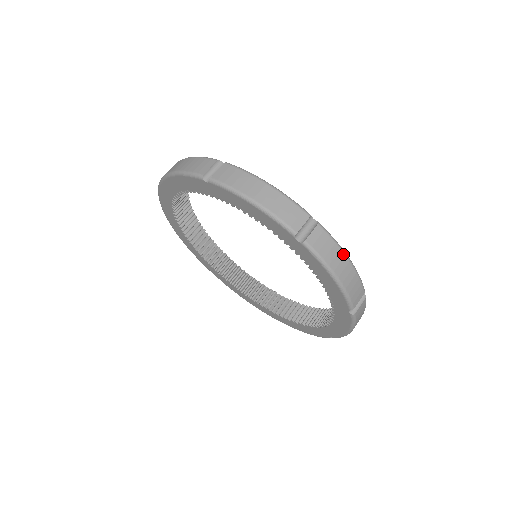
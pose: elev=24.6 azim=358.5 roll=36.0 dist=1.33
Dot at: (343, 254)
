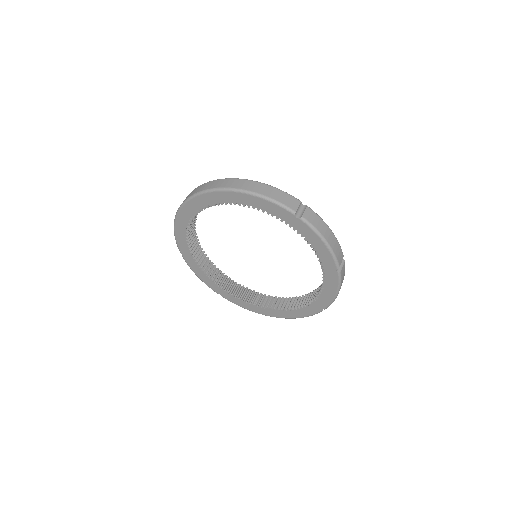
Dot at: occluded
